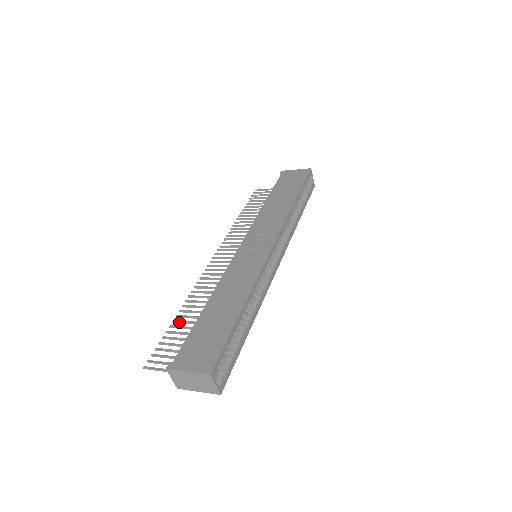
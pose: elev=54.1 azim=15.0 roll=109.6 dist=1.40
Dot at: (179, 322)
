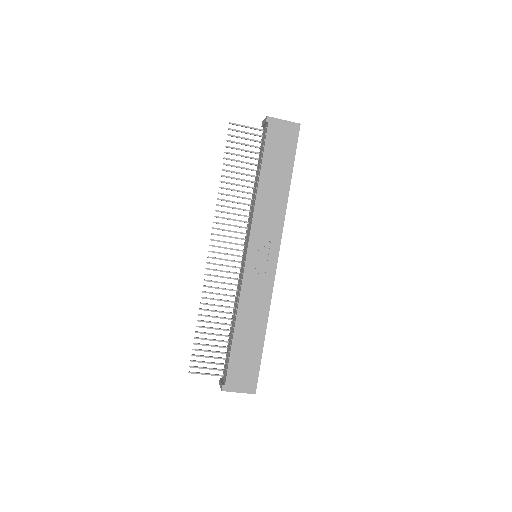
Dot at: occluded
